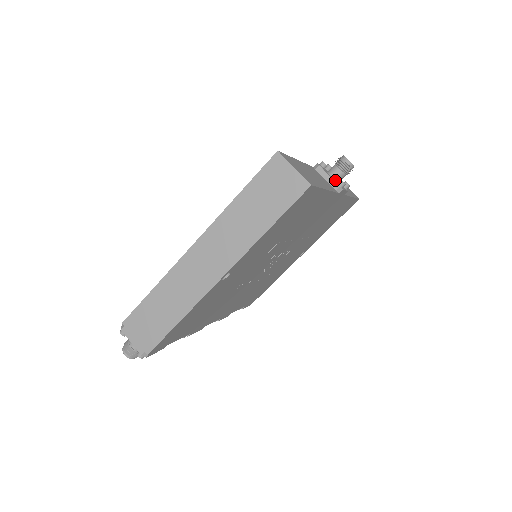
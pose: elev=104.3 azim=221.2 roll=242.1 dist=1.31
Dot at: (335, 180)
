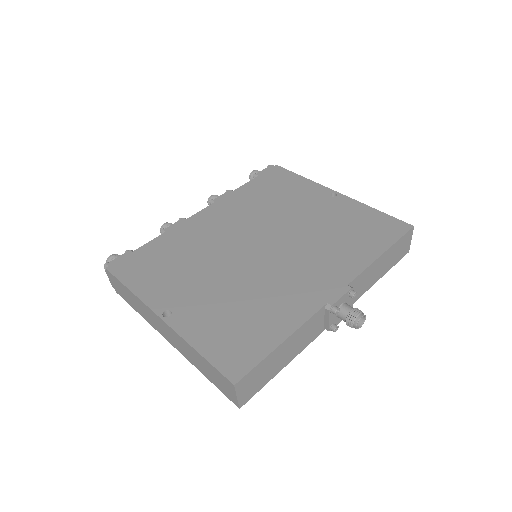
Dot at: (337, 317)
